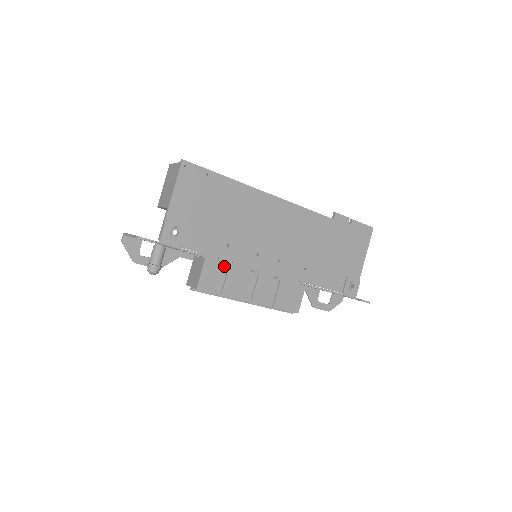
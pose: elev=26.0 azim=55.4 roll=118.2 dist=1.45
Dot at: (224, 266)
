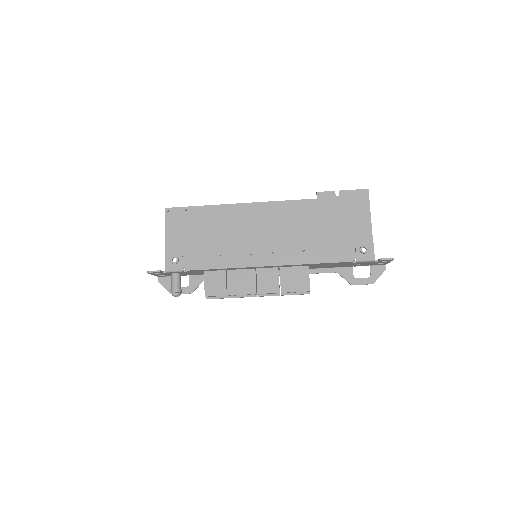
Dot at: (222, 272)
